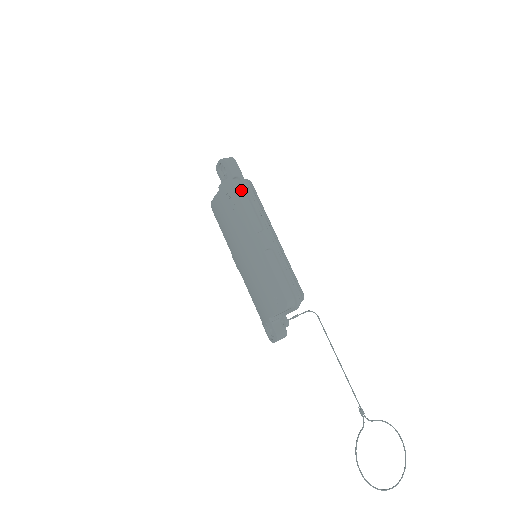
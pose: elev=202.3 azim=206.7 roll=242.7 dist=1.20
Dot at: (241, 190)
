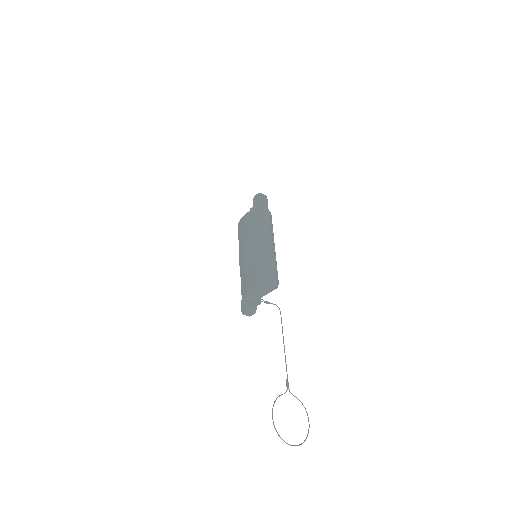
Dot at: (264, 212)
